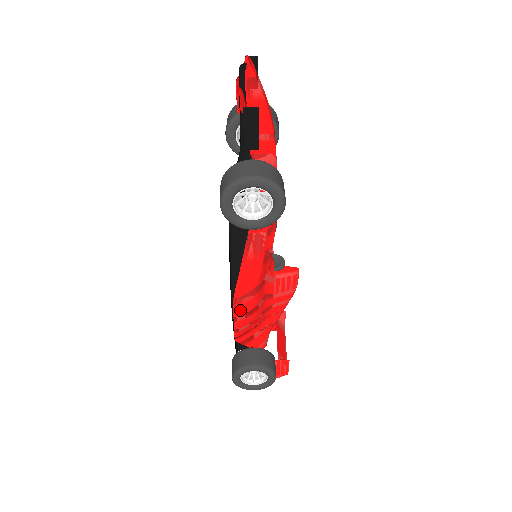
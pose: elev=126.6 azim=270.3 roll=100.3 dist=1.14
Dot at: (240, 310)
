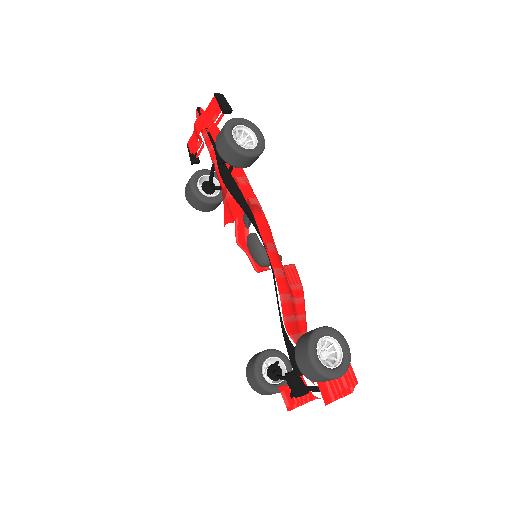
Dot at: (274, 260)
